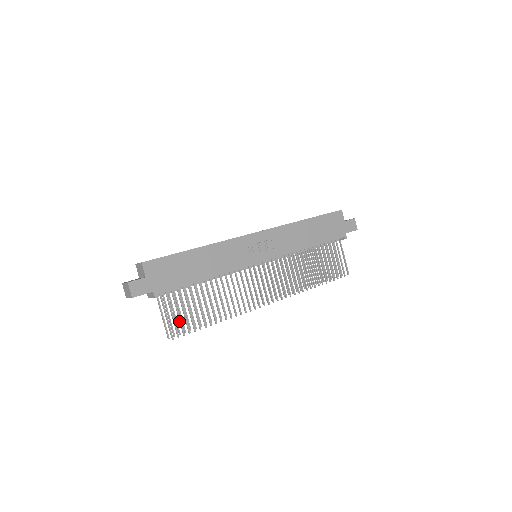
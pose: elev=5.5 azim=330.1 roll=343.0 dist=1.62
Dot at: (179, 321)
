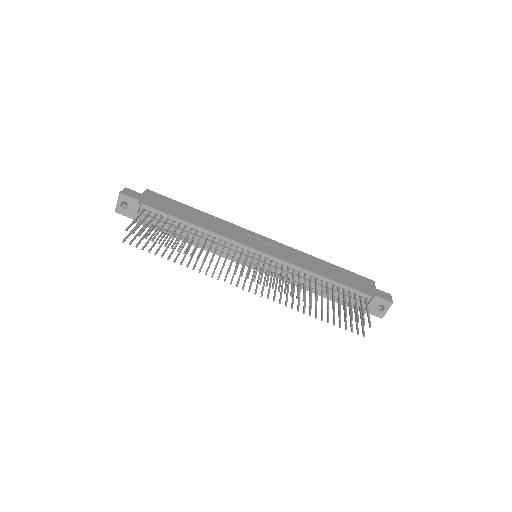
Dot at: (144, 228)
